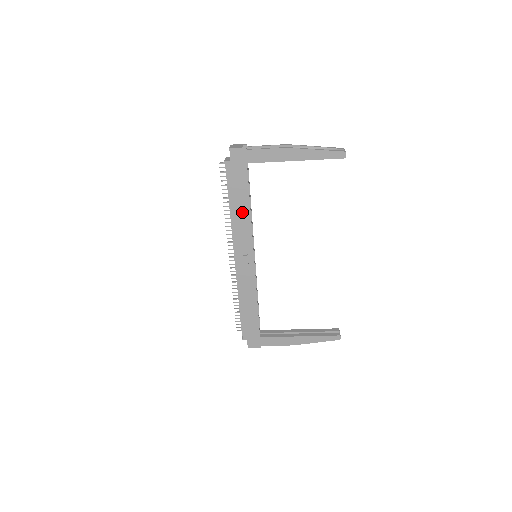
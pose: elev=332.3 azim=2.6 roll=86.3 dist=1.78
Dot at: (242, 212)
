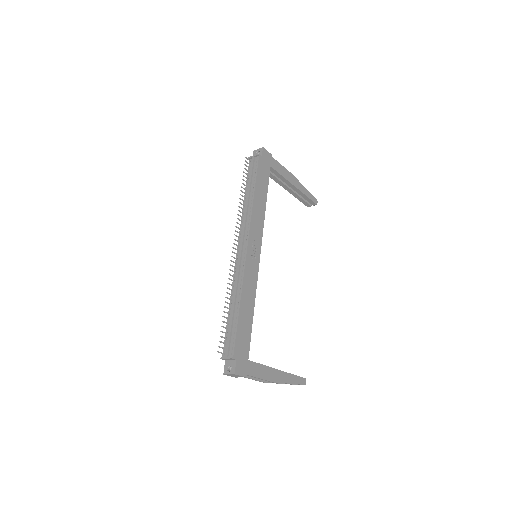
Dot at: (261, 203)
